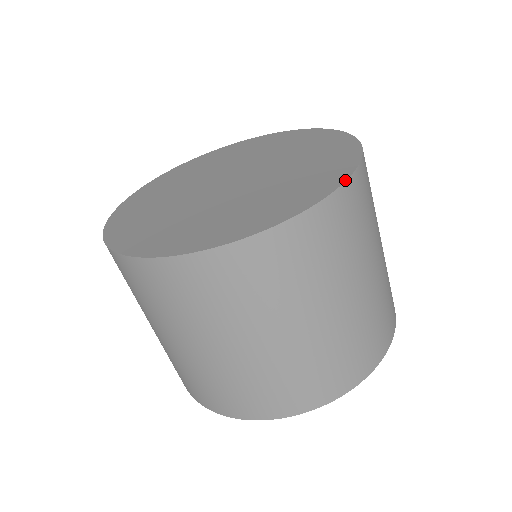
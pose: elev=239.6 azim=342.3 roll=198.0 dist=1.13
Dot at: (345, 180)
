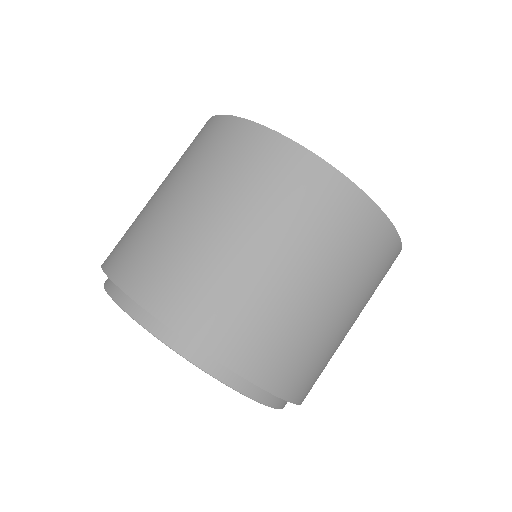
Dot at: occluded
